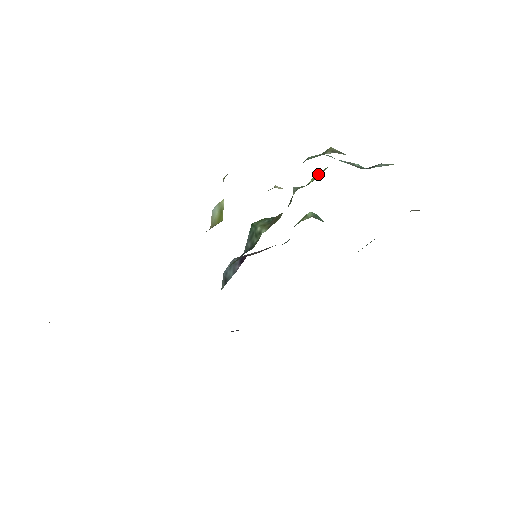
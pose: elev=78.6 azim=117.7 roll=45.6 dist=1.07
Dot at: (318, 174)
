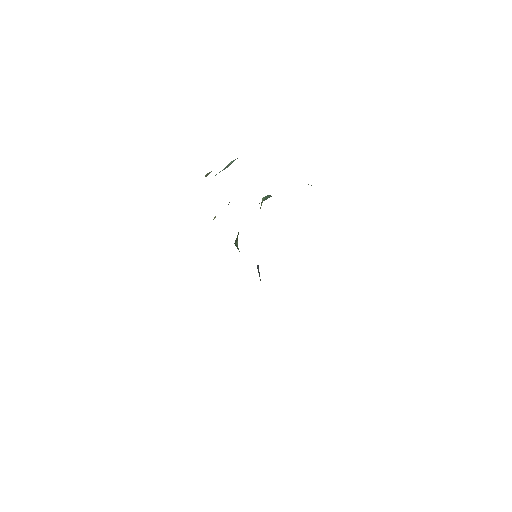
Dot at: occluded
